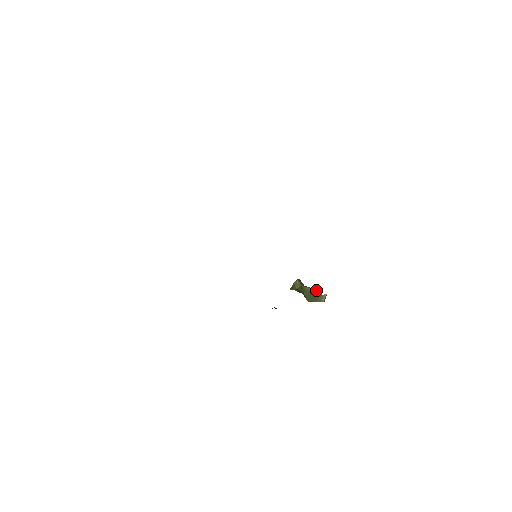
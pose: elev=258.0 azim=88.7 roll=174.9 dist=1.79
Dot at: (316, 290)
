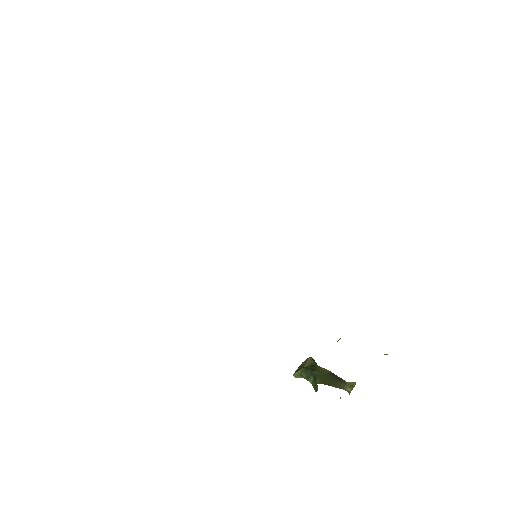
Dot at: occluded
